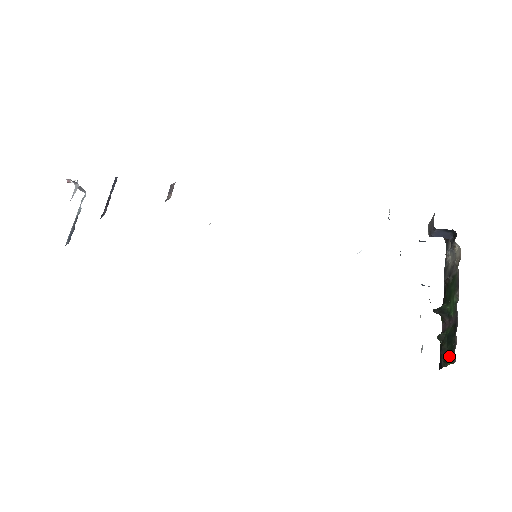
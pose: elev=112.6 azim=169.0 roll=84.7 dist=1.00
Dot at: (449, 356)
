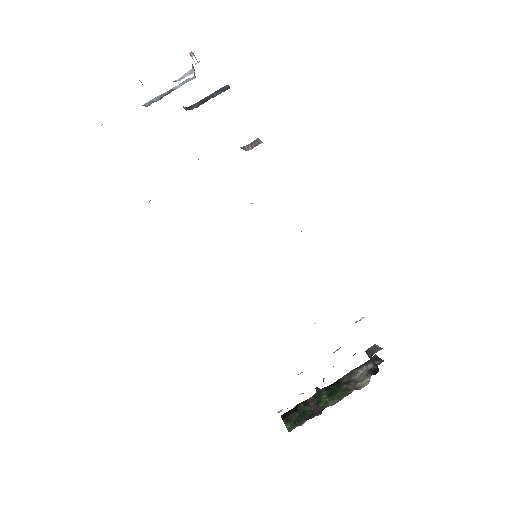
Dot at: (291, 422)
